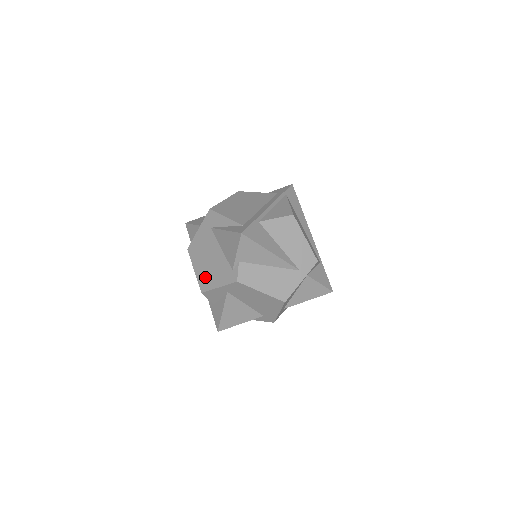
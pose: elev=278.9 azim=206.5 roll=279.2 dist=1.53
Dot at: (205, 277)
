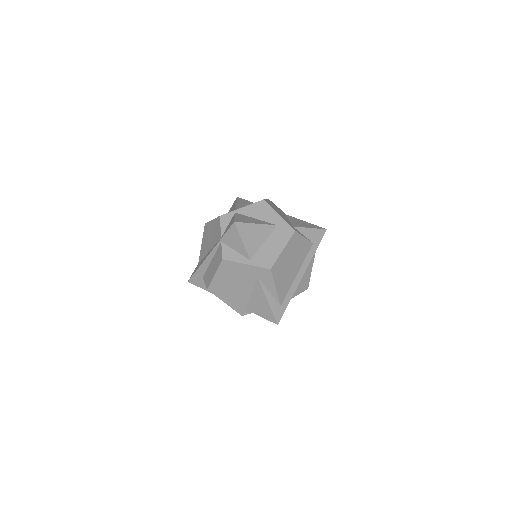
Dot at: (220, 288)
